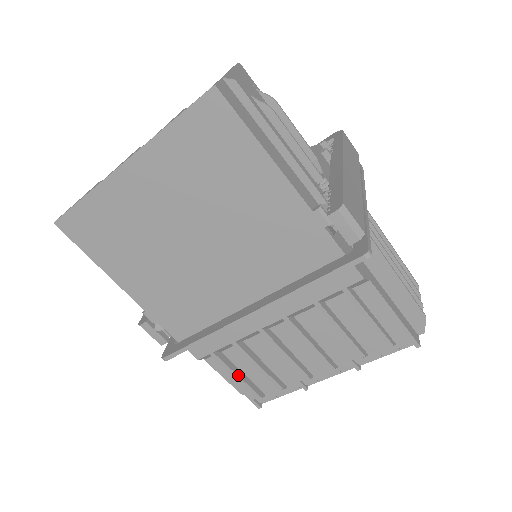
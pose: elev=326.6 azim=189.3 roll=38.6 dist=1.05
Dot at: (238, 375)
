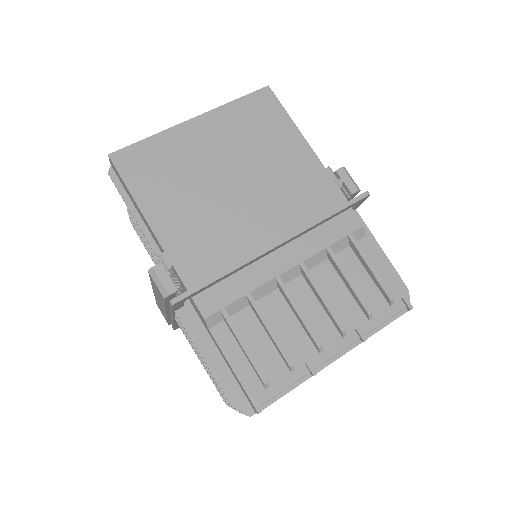
Dot at: (245, 344)
